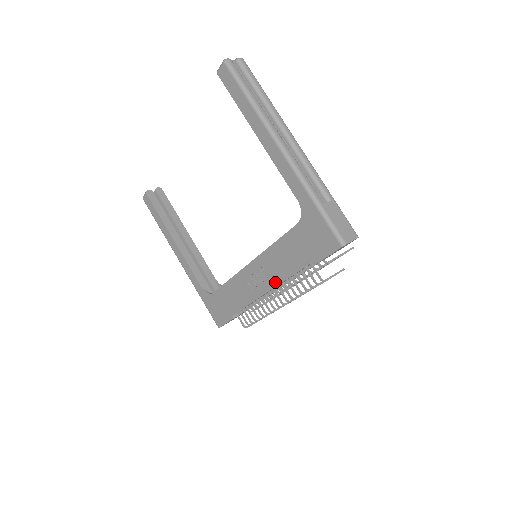
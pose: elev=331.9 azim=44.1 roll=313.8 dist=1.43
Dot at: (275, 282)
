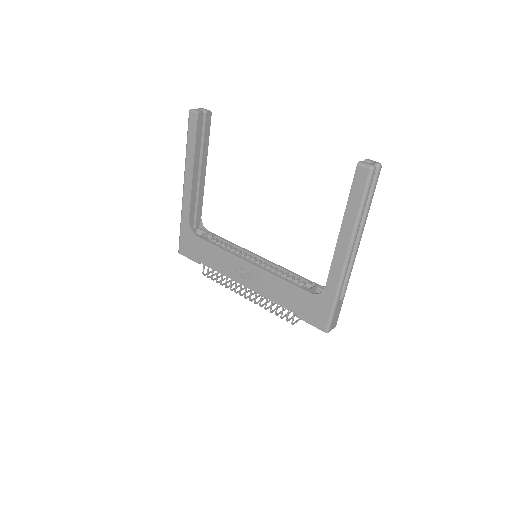
Dot at: (258, 291)
